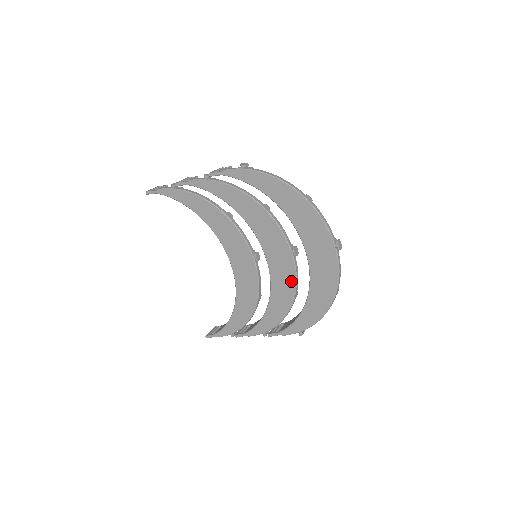
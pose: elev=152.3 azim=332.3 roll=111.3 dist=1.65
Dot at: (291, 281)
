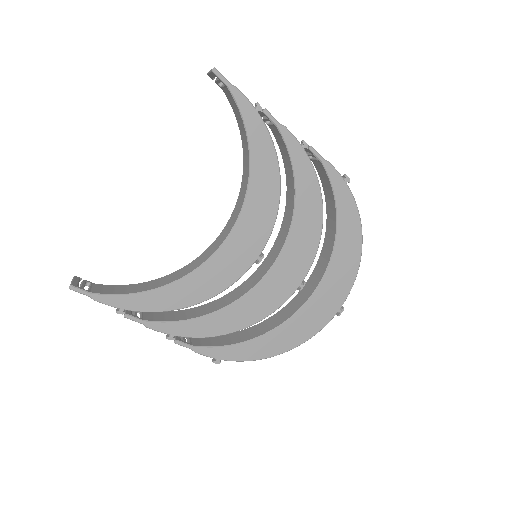
Dot at: (270, 308)
